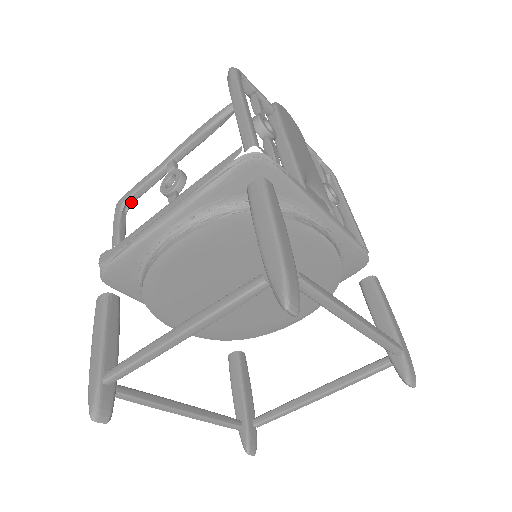
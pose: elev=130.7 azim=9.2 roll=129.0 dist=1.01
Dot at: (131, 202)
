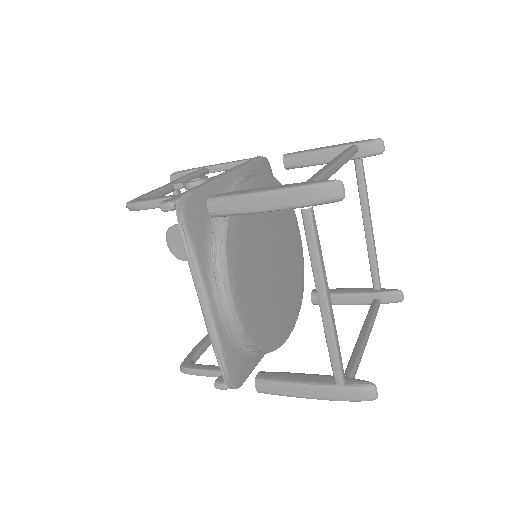
Dot at: occluded
